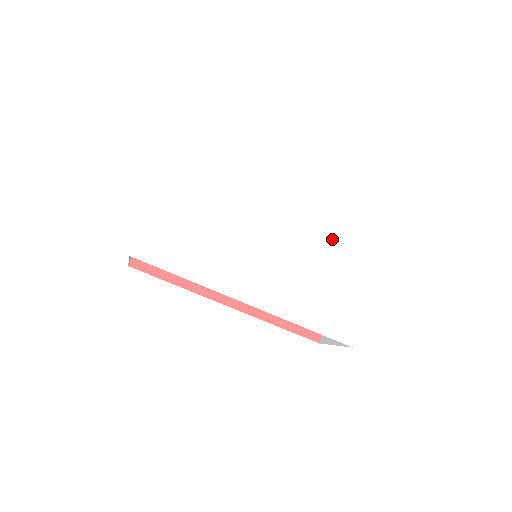
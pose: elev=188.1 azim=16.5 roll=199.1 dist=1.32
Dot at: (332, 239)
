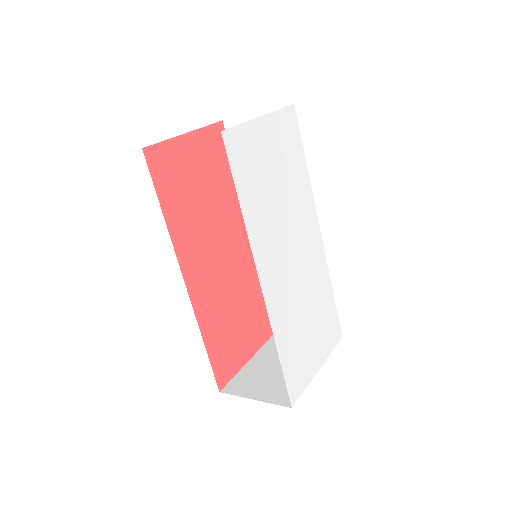
Dot at: (325, 296)
